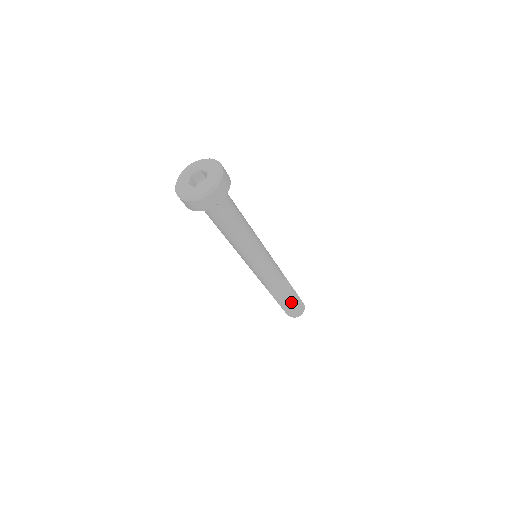
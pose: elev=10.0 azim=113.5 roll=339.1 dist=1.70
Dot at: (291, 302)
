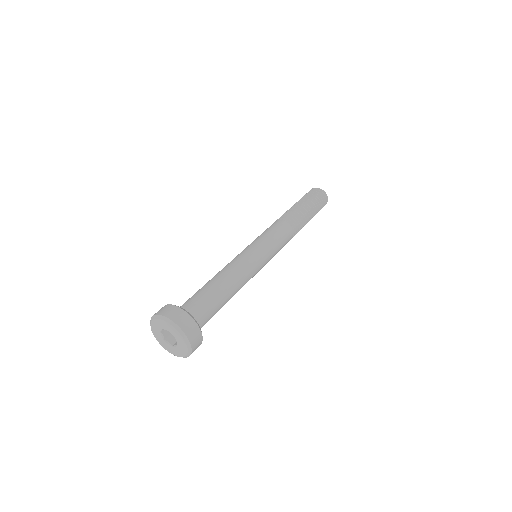
Dot at: (310, 219)
